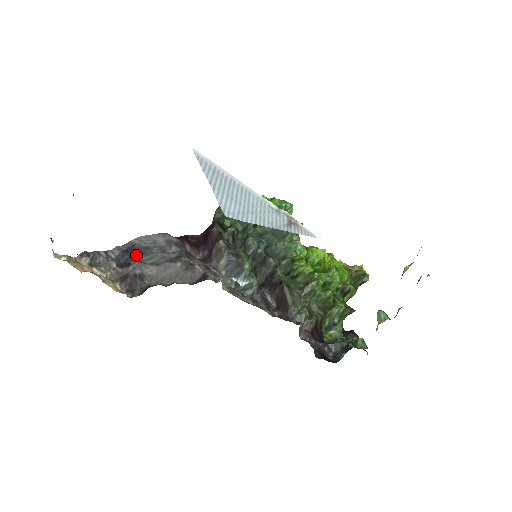
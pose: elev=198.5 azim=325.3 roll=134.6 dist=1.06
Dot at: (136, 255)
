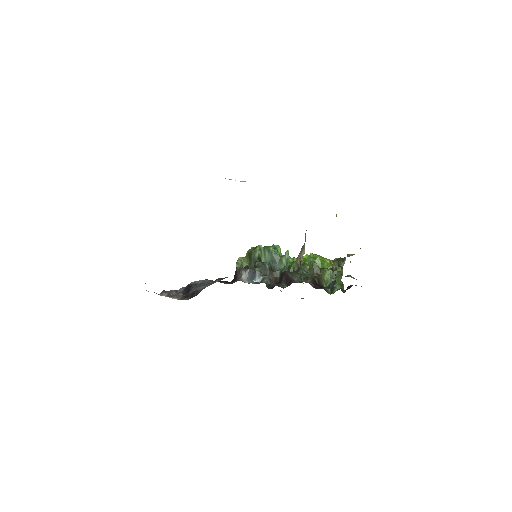
Dot at: (192, 287)
